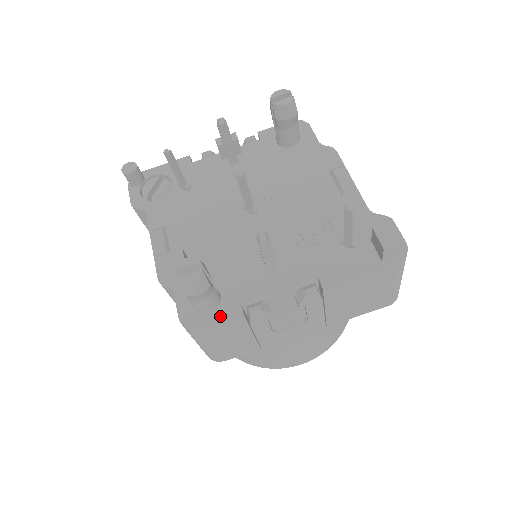
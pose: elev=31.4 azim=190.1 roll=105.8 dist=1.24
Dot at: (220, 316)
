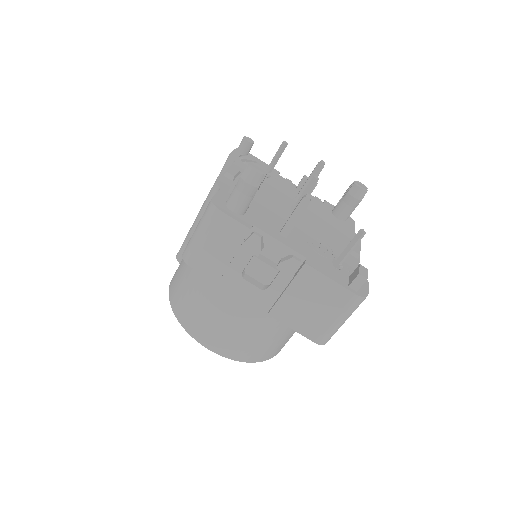
Dot at: (237, 217)
